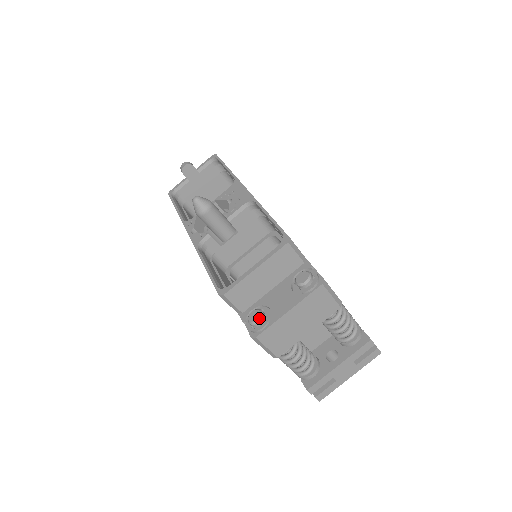
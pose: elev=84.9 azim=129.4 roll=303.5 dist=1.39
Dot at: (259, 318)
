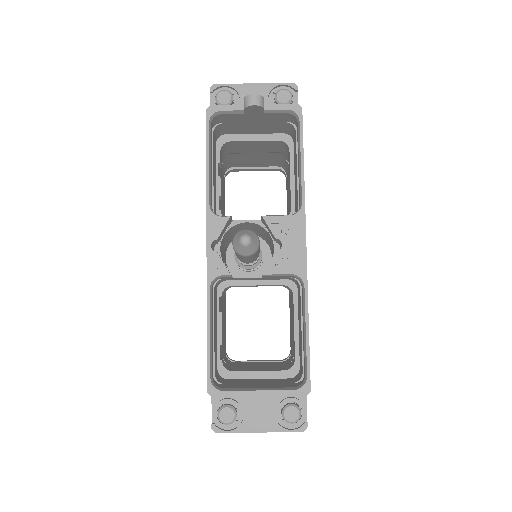
Dot at: (230, 422)
